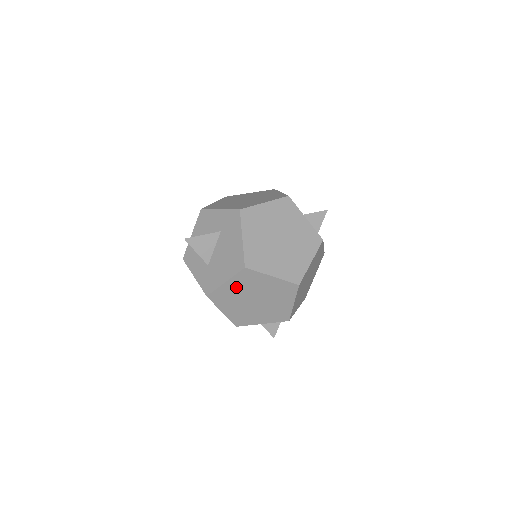
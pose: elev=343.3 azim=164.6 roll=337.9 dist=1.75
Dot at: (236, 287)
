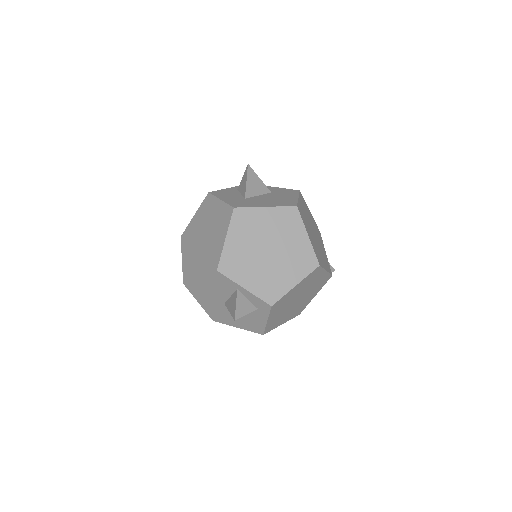
Dot at: (269, 220)
